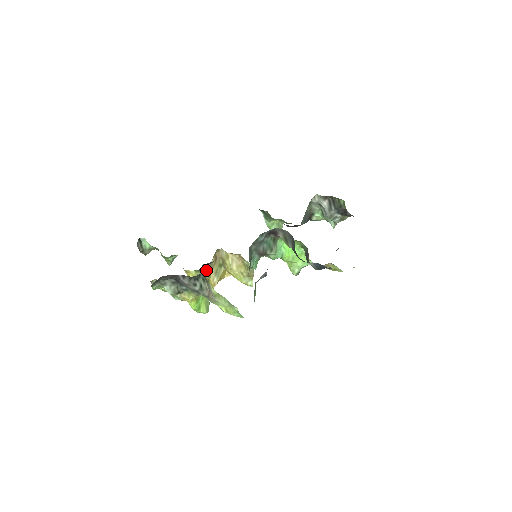
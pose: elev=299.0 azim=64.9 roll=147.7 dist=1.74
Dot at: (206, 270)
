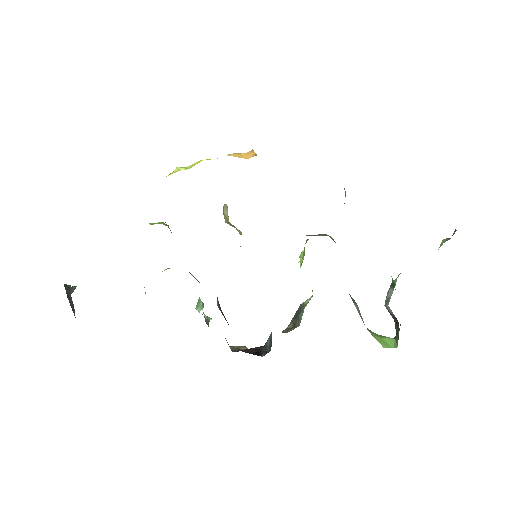
Dot at: occluded
